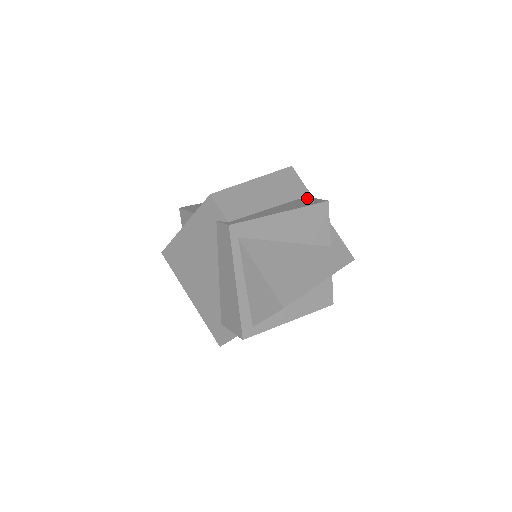
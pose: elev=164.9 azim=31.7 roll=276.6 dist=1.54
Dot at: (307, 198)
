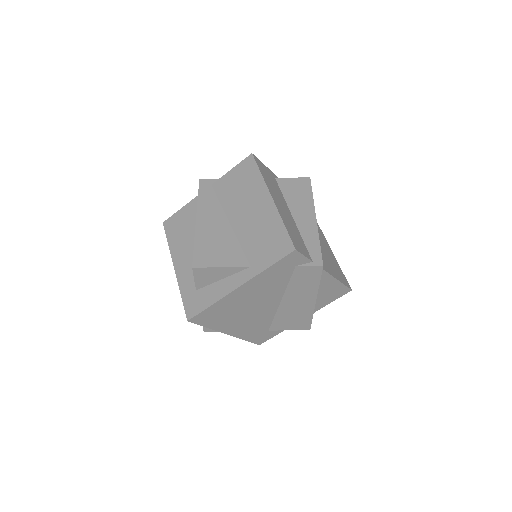
Dot at: (284, 181)
